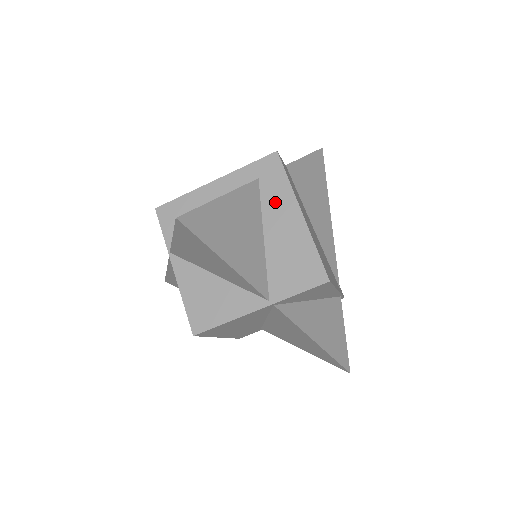
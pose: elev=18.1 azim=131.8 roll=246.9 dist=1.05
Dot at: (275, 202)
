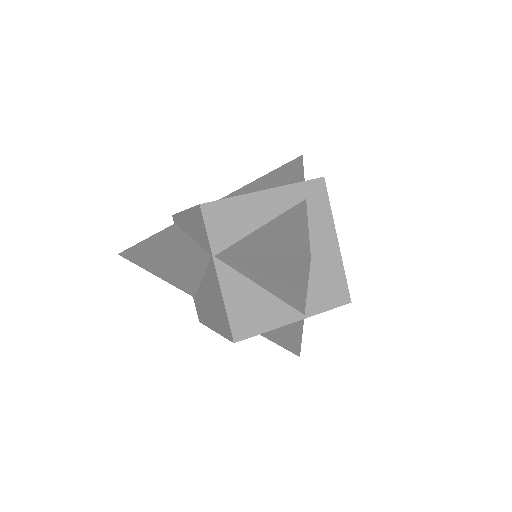
Dot at: (318, 225)
